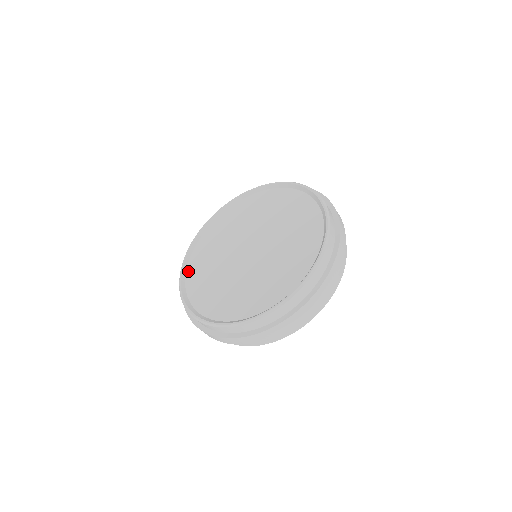
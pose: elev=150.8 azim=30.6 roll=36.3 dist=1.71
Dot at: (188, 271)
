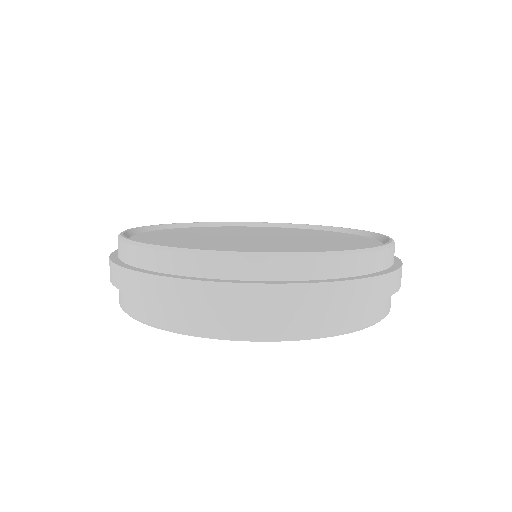
Dot at: (136, 236)
